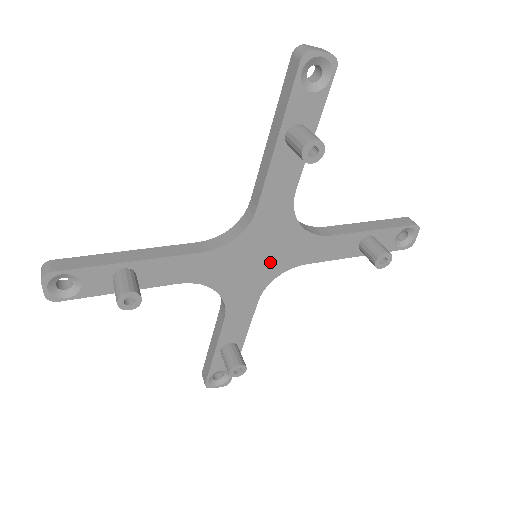
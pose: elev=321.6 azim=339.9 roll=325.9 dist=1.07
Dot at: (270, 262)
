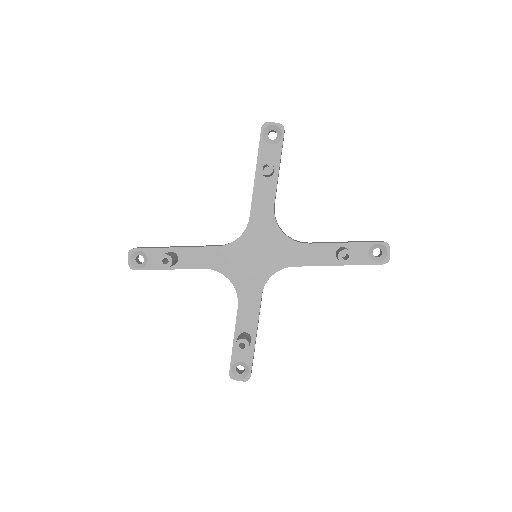
Dot at: (266, 261)
